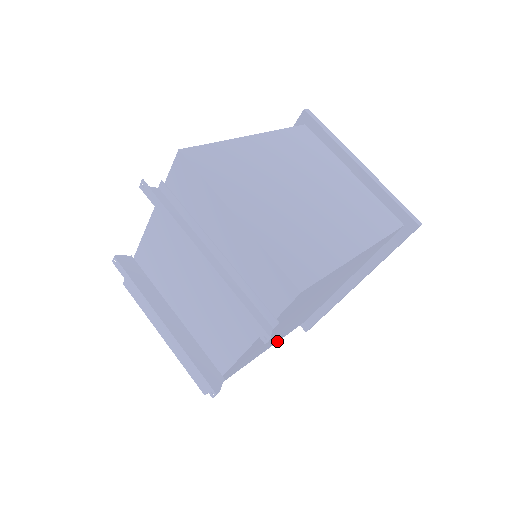
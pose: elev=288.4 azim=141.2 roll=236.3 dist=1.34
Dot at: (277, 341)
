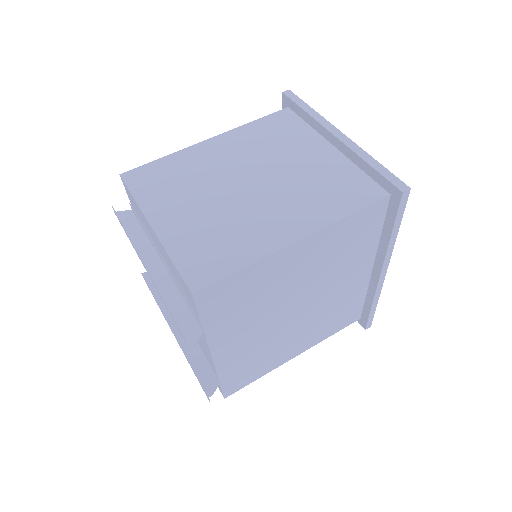
Dot at: (317, 342)
